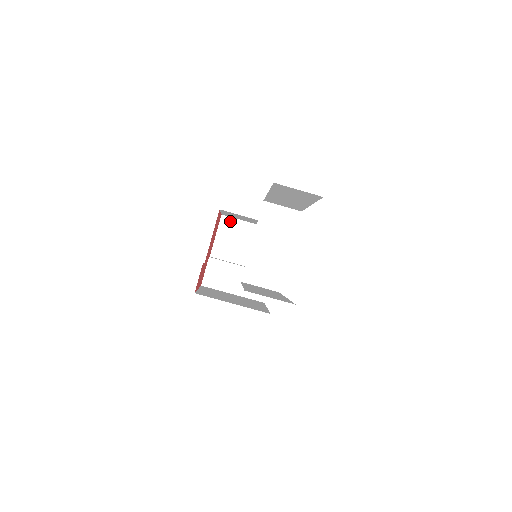
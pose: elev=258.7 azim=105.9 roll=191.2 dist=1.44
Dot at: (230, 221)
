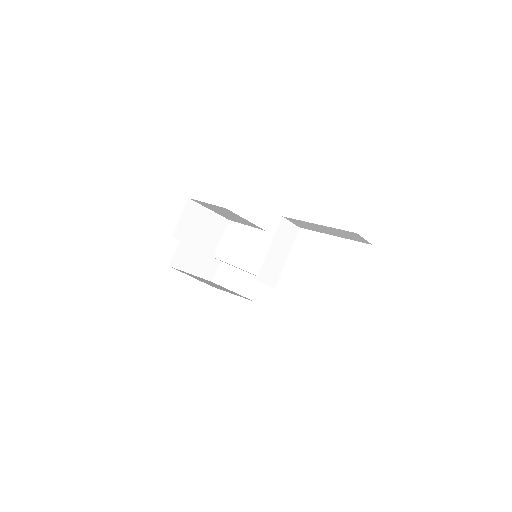
Dot at: (194, 205)
